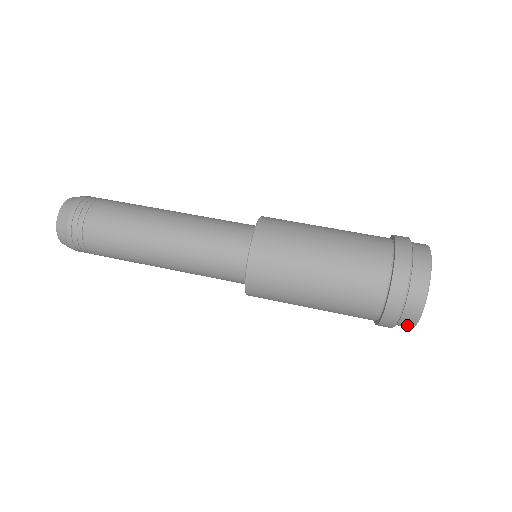
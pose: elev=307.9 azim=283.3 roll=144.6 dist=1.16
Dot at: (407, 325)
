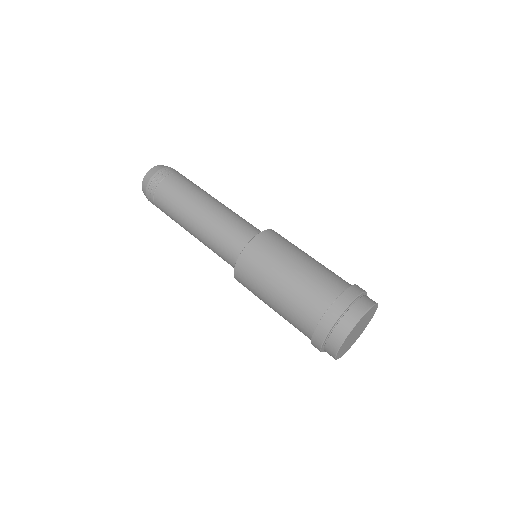
Dot at: occluded
